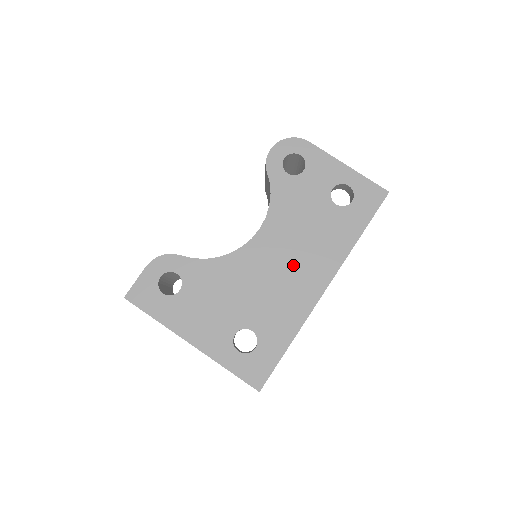
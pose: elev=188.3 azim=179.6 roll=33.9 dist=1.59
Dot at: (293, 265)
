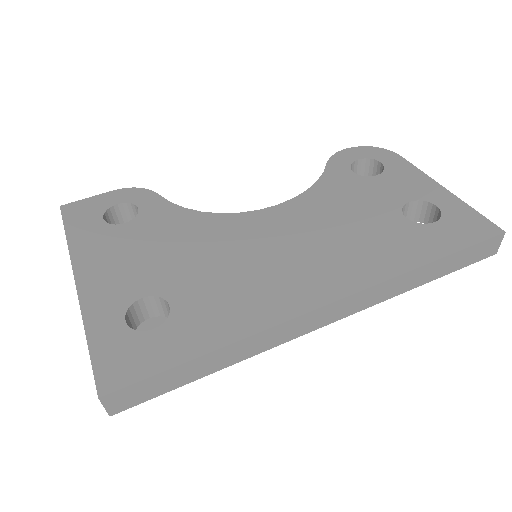
Dot at: (295, 255)
